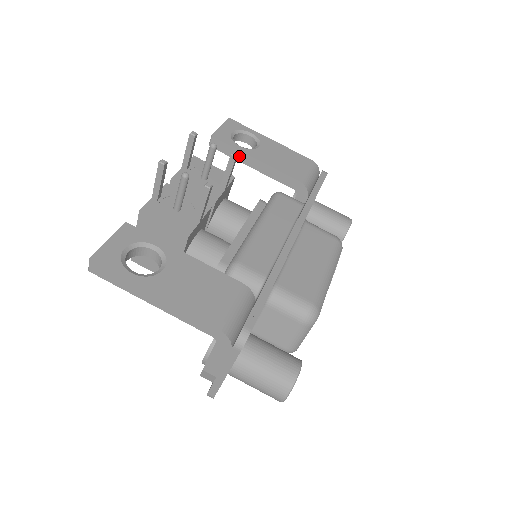
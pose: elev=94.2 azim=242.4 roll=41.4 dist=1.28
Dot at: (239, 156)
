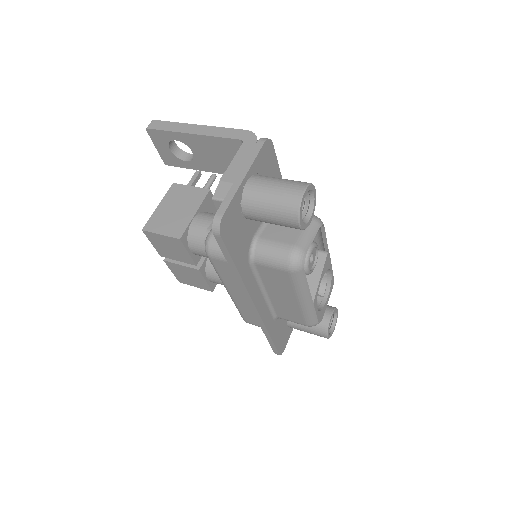
Dot at: occluded
